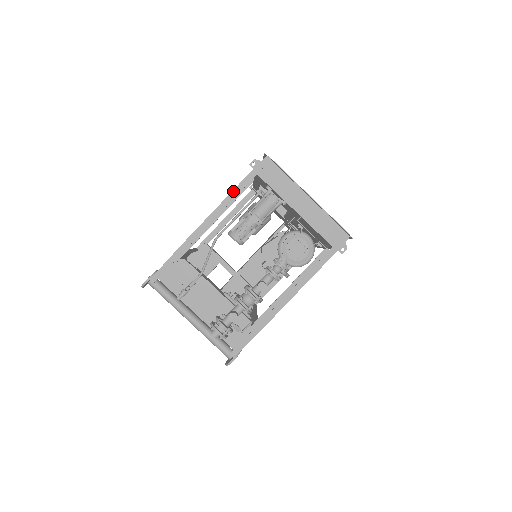
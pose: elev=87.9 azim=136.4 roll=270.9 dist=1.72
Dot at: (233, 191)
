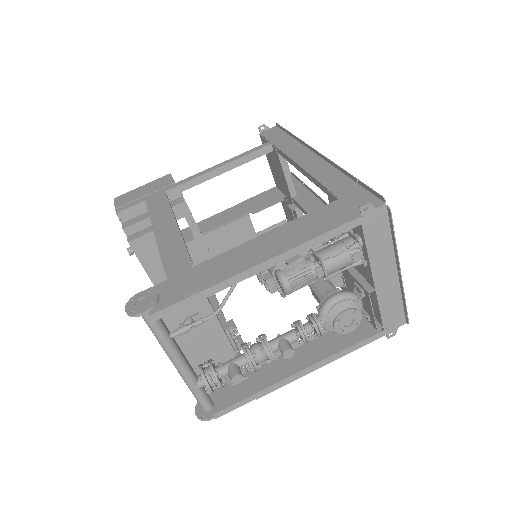
Dot at: (322, 235)
